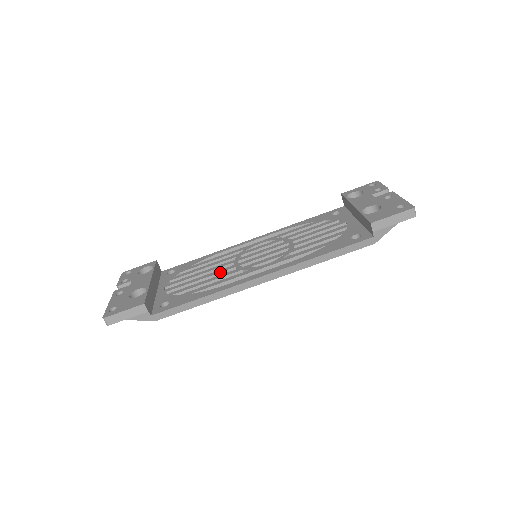
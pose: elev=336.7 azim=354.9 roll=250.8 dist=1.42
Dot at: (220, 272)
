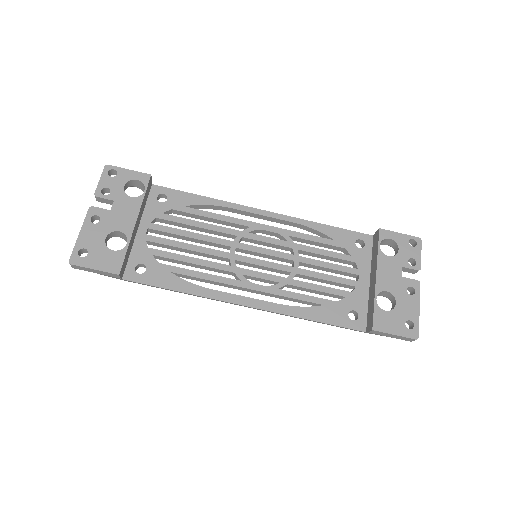
Dot at: (212, 255)
